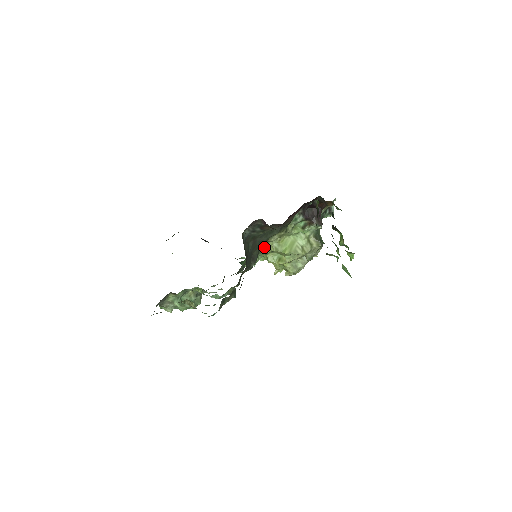
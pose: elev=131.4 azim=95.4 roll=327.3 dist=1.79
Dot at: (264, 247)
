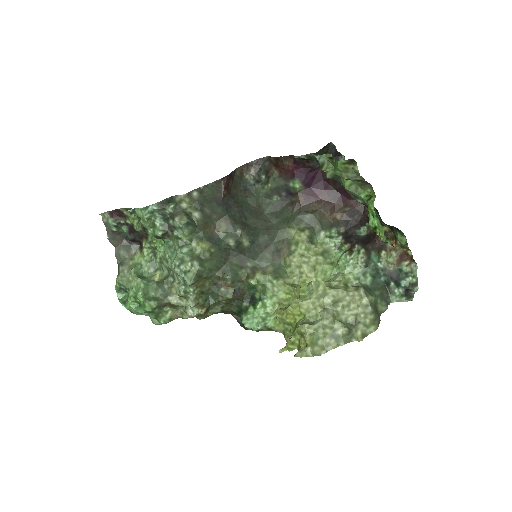
Dot at: (278, 274)
